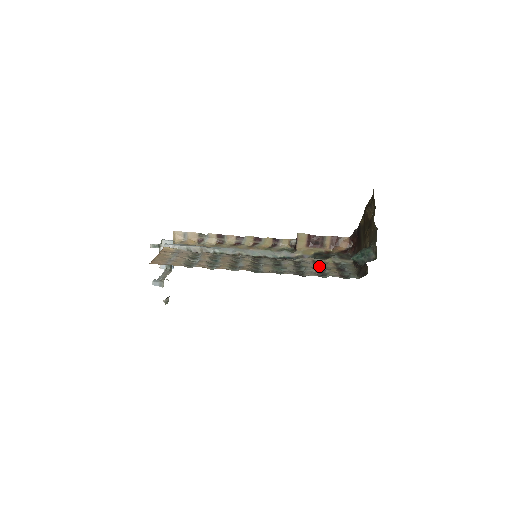
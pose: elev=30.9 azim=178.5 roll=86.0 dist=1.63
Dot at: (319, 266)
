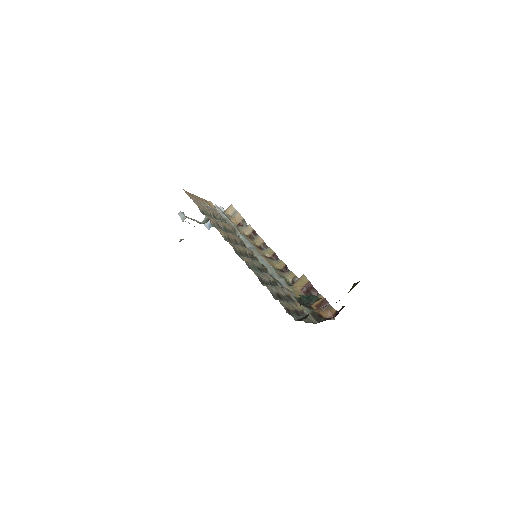
Dot at: (287, 299)
